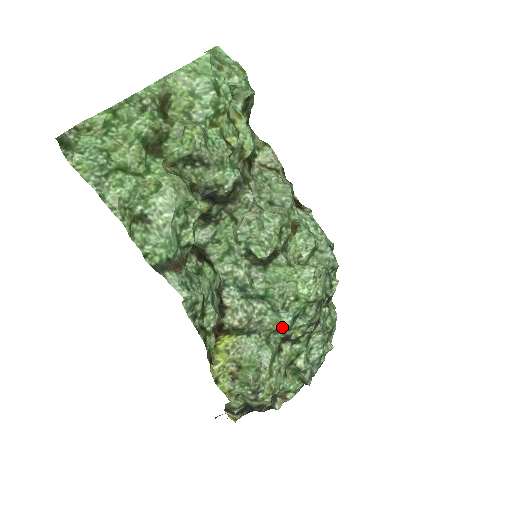
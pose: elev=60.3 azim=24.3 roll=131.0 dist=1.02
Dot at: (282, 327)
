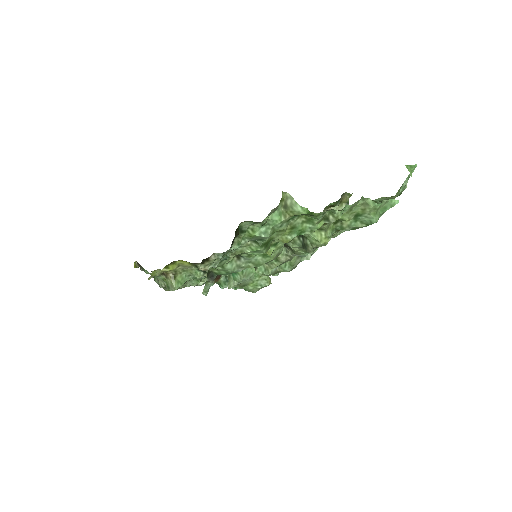
Dot at: (218, 283)
